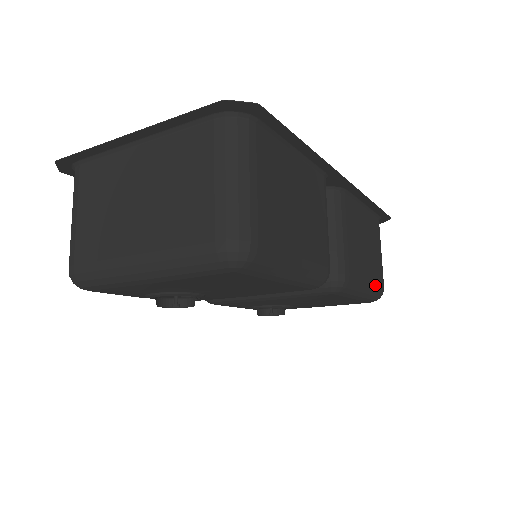
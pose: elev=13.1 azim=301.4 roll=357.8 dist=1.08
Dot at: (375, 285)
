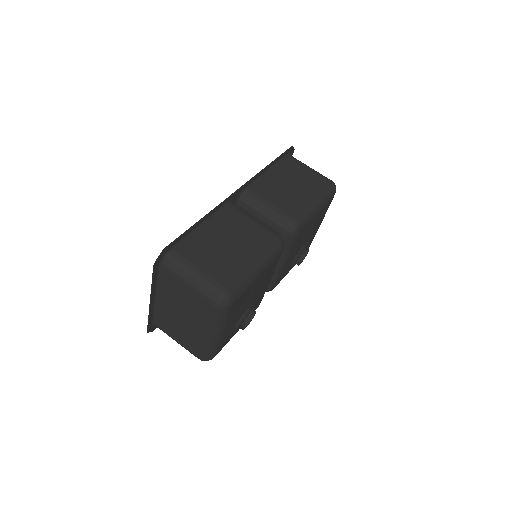
Dot at: (321, 192)
